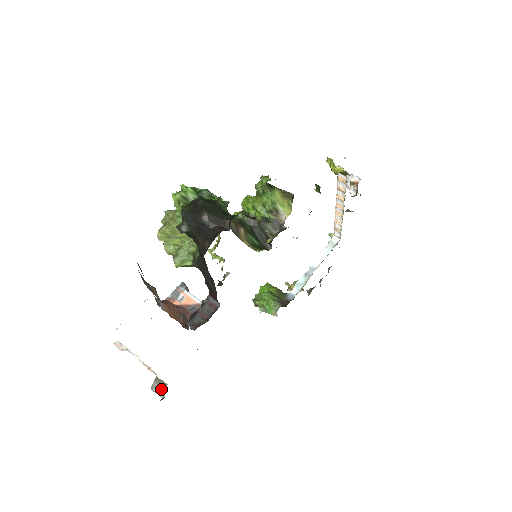
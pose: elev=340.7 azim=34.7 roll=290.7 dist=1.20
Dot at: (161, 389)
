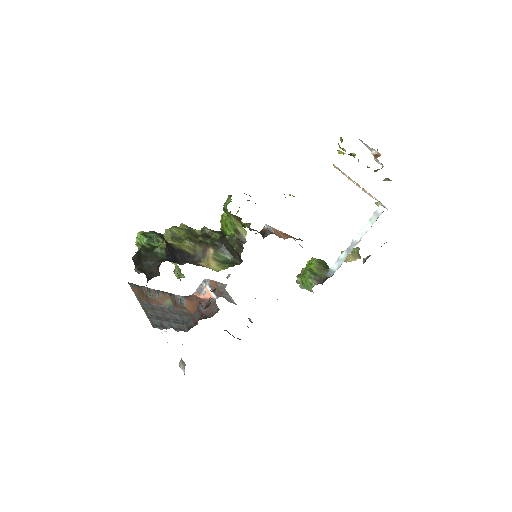
Dot at: (183, 367)
